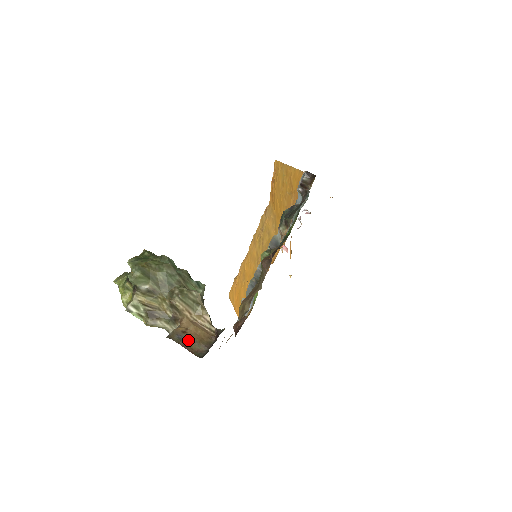
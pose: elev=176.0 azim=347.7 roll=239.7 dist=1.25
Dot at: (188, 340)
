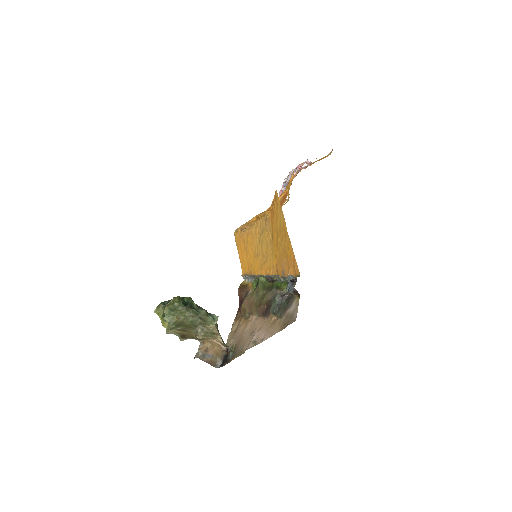
Dot at: (209, 357)
